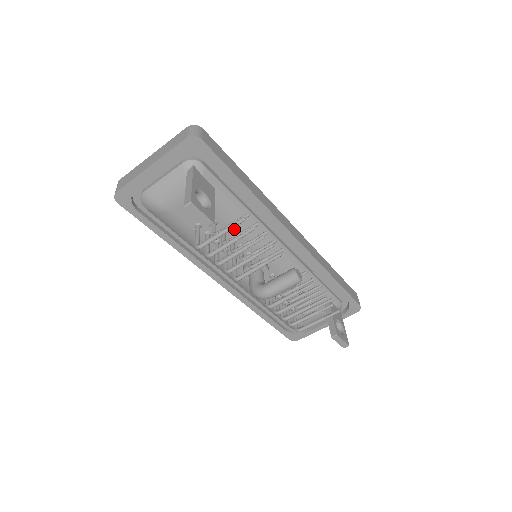
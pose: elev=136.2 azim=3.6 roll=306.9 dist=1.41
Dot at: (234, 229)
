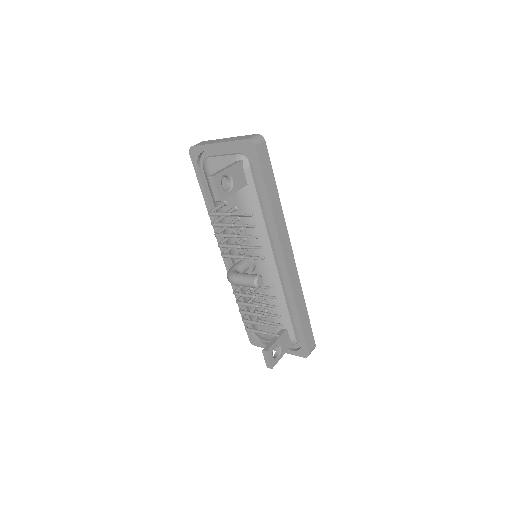
Dot at: (246, 222)
